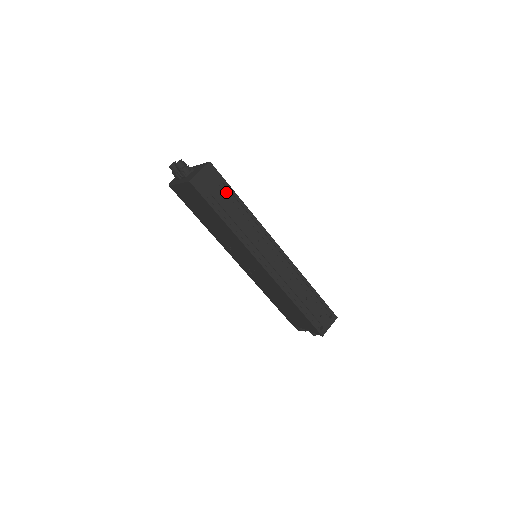
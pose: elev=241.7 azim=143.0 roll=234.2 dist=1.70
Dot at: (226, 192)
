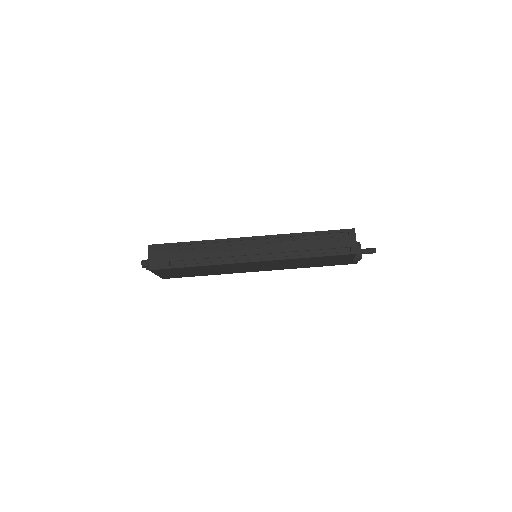
Dot at: (179, 248)
